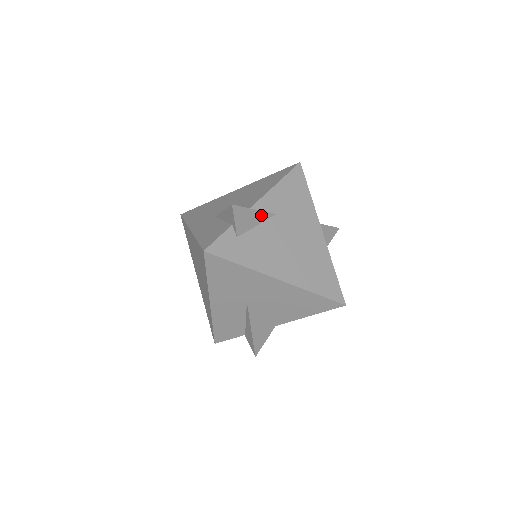
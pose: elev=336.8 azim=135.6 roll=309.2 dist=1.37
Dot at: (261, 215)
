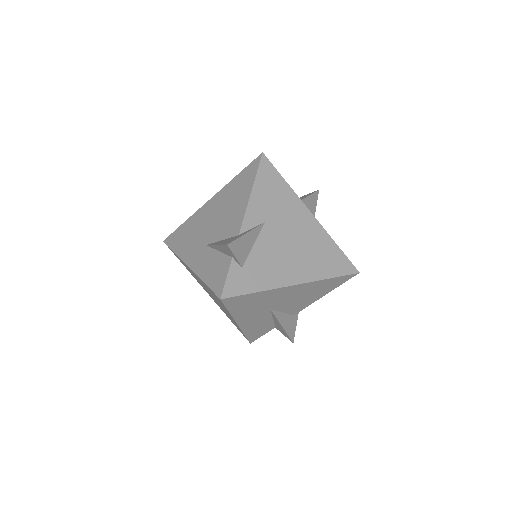
Dot at: (253, 233)
